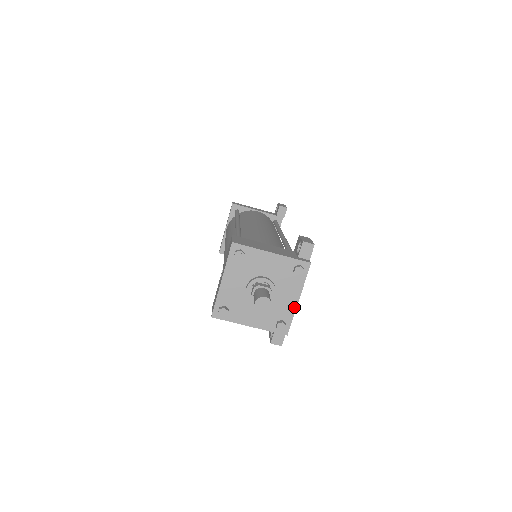
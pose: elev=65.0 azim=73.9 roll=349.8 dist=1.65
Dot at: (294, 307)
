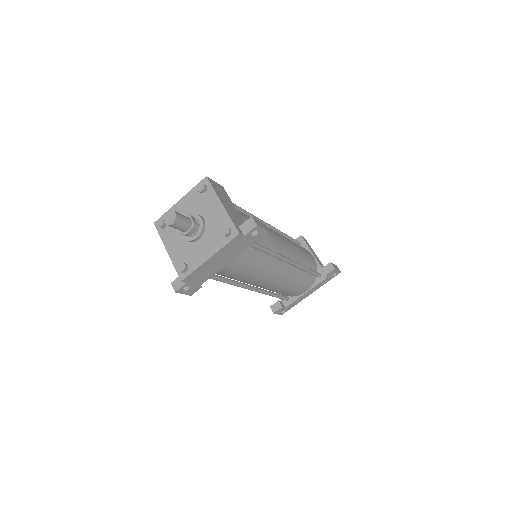
Dot at: (202, 261)
